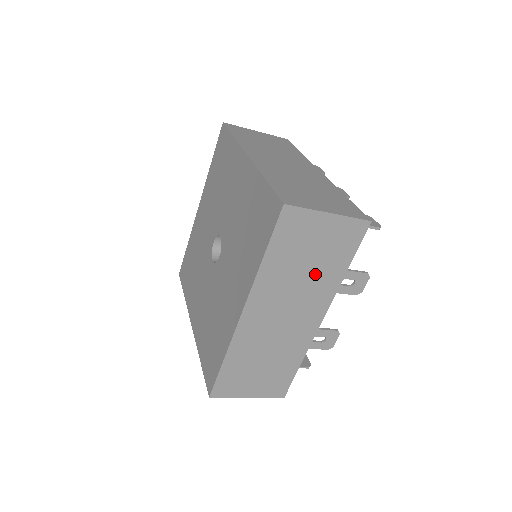
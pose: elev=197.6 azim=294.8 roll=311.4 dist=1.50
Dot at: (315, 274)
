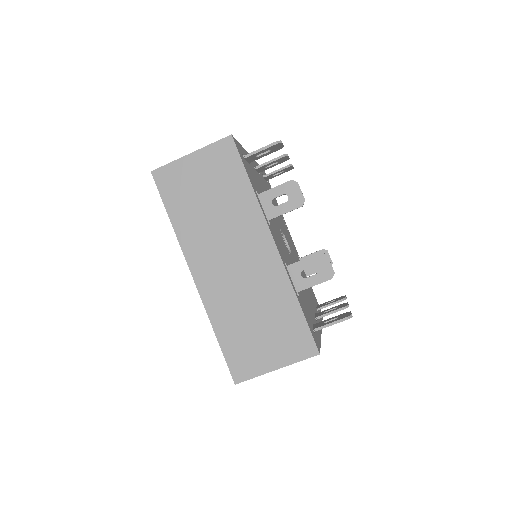
Dot at: (225, 207)
